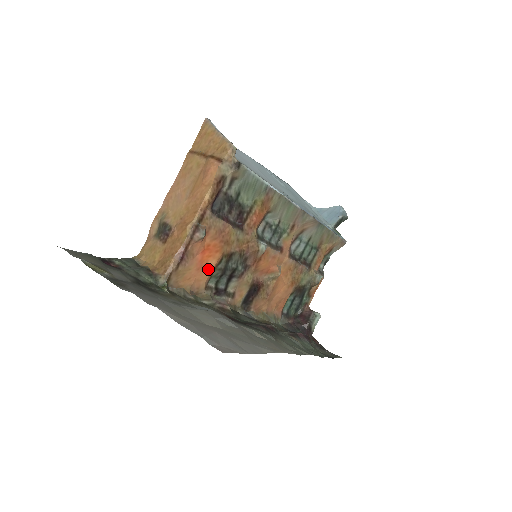
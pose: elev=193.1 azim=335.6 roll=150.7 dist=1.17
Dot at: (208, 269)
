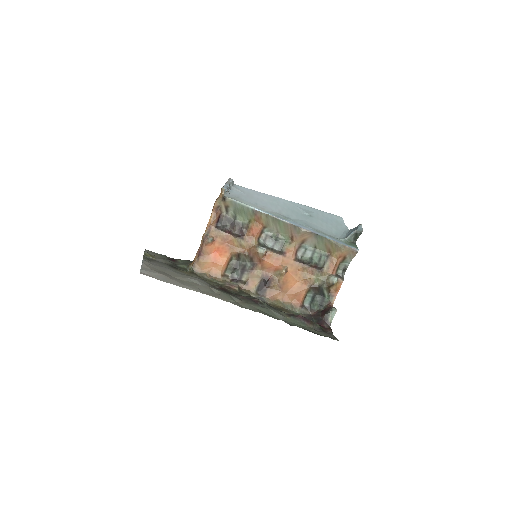
Dot at: (221, 263)
